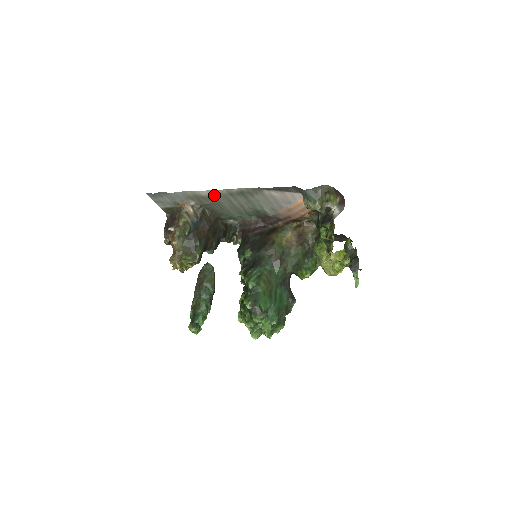
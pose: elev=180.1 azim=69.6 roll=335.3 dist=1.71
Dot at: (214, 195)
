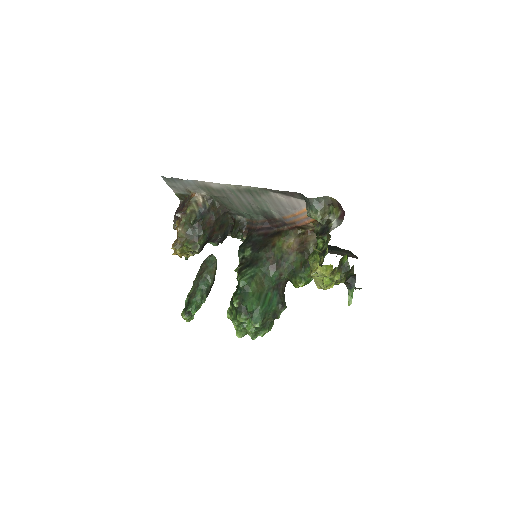
Dot at: (223, 189)
